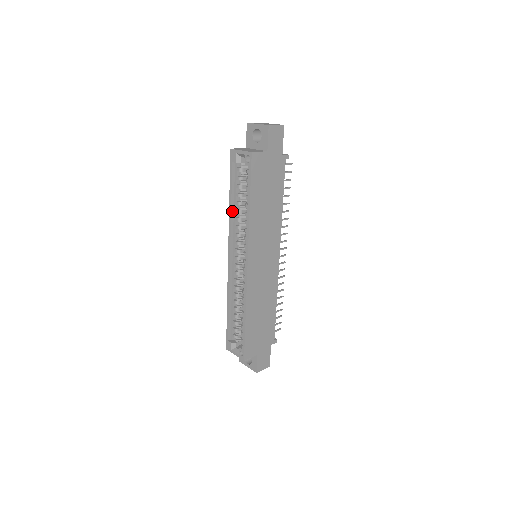
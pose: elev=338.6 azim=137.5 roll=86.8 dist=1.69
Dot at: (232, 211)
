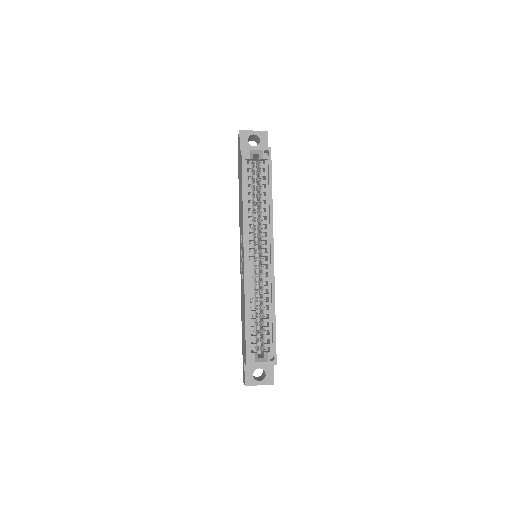
Dot at: (245, 206)
